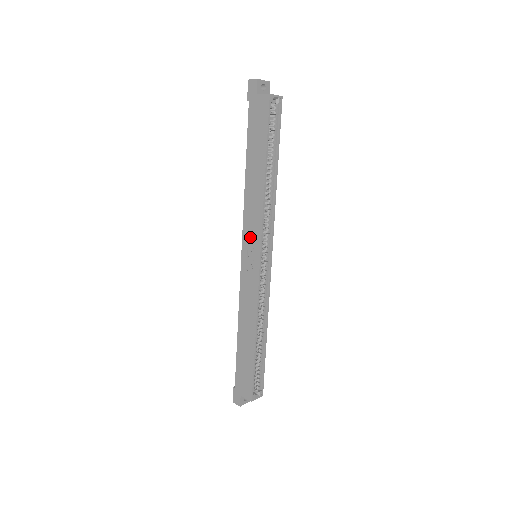
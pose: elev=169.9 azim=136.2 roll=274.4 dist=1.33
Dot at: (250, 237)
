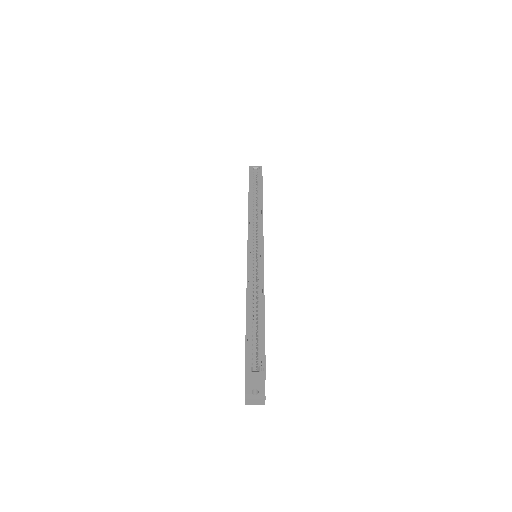
Dot at: occluded
